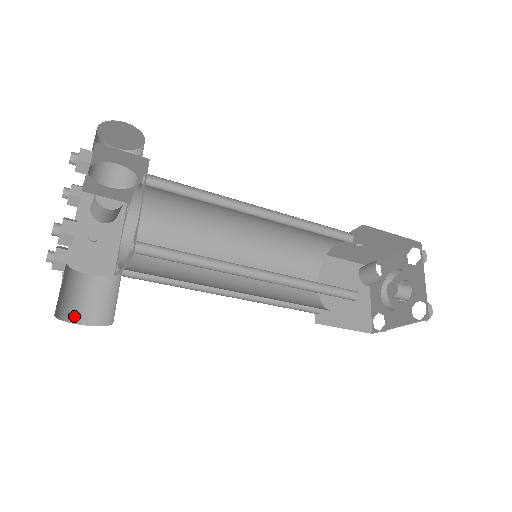
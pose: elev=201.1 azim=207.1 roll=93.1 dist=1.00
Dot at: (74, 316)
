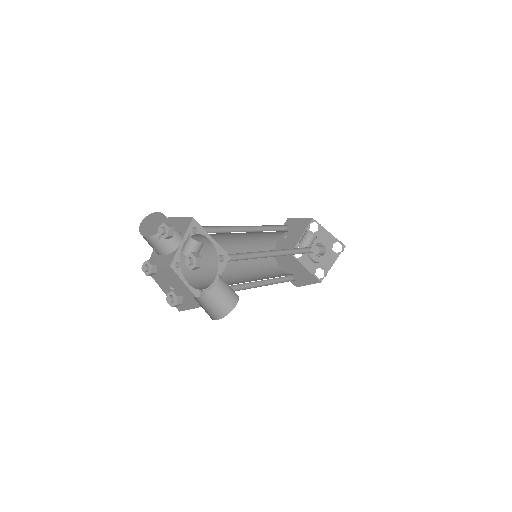
Dot at: (212, 317)
